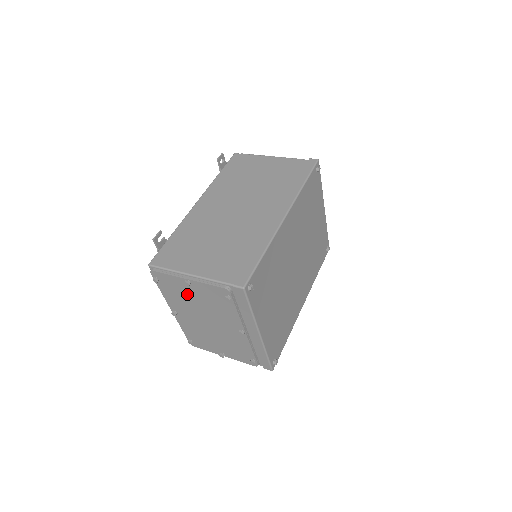
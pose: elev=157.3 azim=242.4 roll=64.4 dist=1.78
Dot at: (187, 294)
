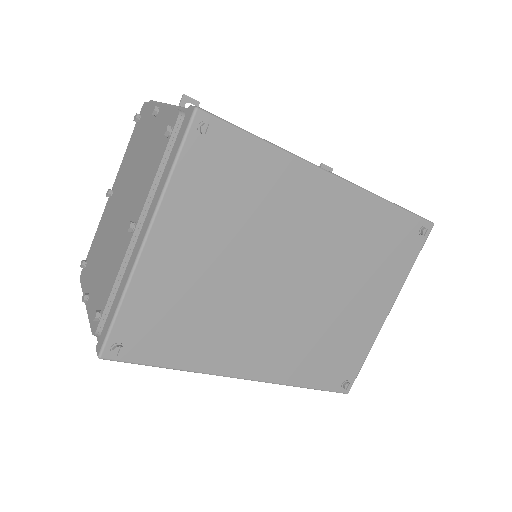
Dot at: (142, 143)
